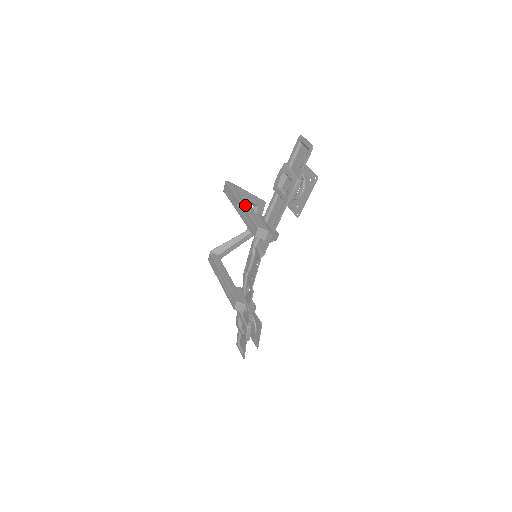
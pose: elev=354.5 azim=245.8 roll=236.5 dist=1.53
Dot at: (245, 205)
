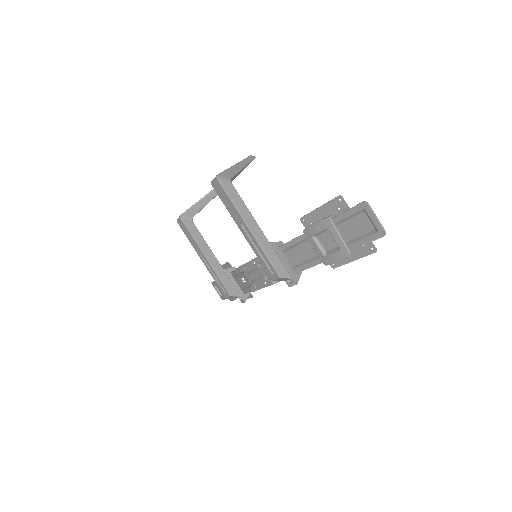
Dot at: (255, 232)
